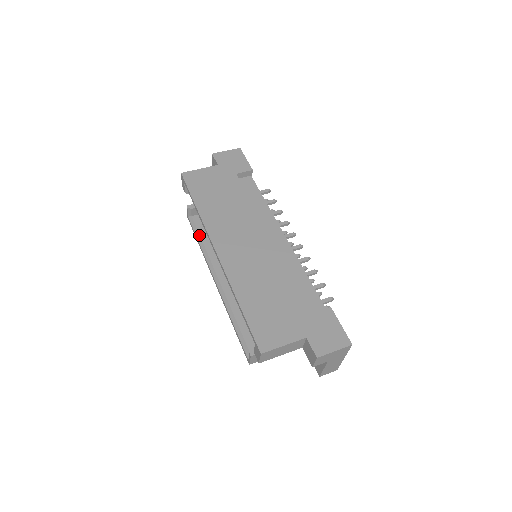
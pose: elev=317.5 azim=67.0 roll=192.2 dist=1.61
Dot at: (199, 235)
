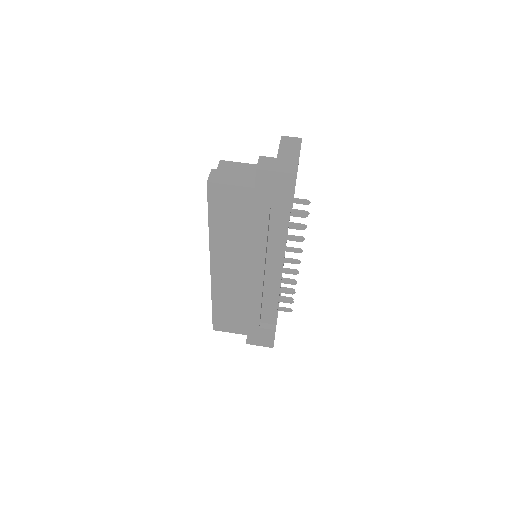
Dot at: occluded
